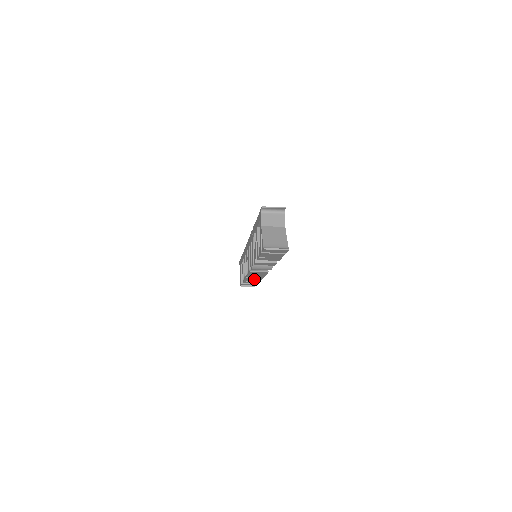
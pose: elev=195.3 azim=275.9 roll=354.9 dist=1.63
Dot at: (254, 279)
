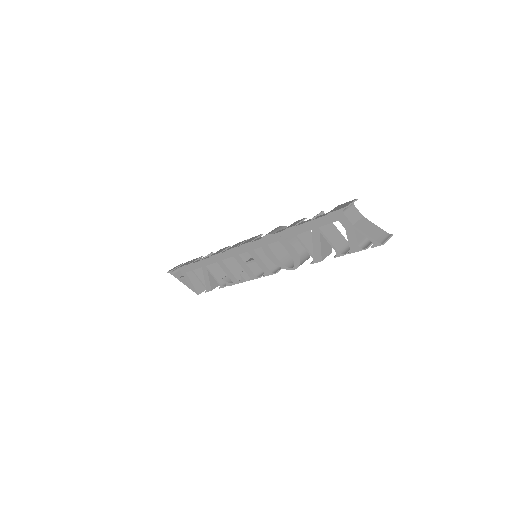
Dot at: occluded
